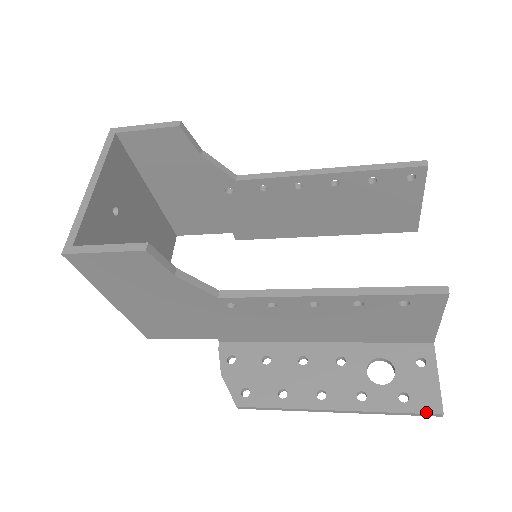
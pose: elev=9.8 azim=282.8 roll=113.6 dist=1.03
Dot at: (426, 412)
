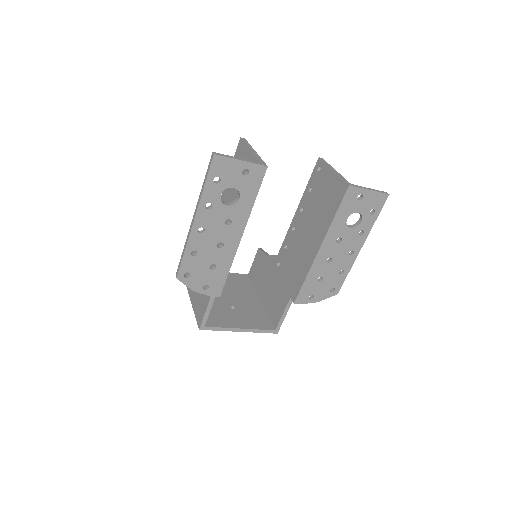
Dot at: (210, 163)
